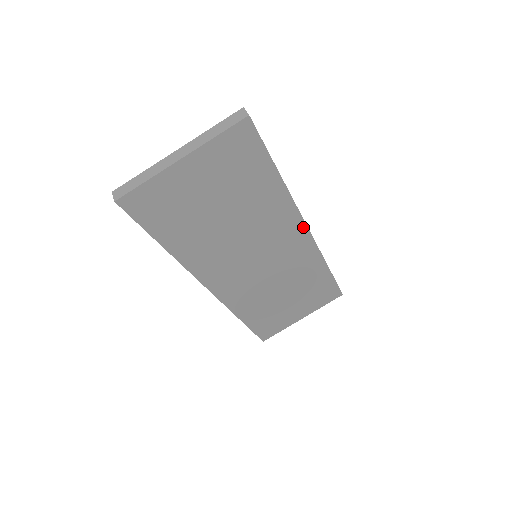
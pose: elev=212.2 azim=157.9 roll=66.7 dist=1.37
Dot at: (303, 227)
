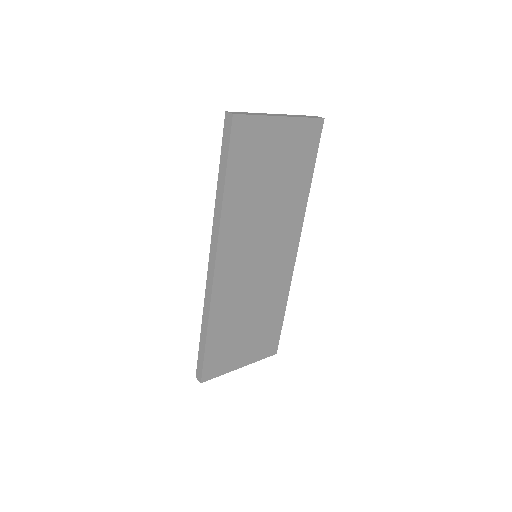
Dot at: (296, 245)
